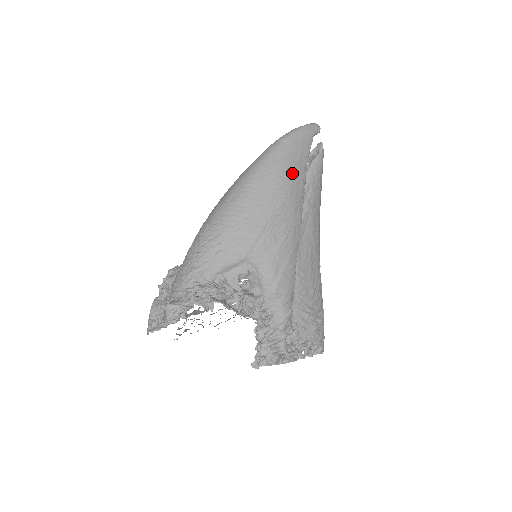
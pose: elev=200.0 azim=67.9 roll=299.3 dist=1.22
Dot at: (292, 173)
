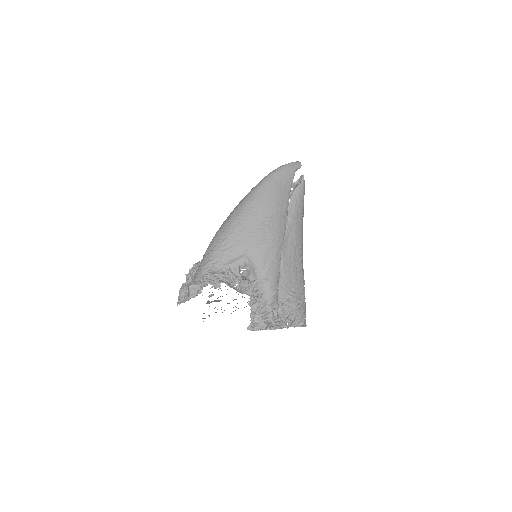
Dot at: (278, 196)
